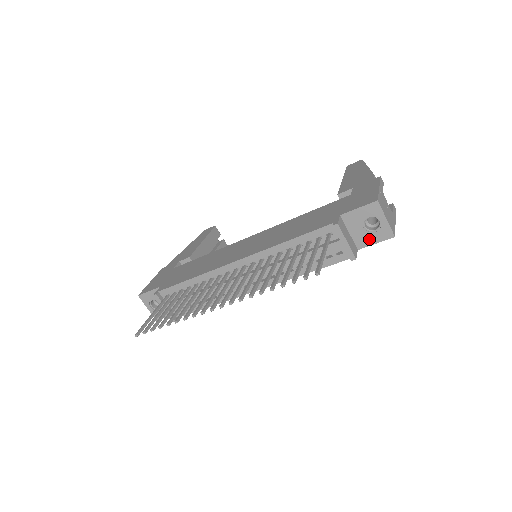
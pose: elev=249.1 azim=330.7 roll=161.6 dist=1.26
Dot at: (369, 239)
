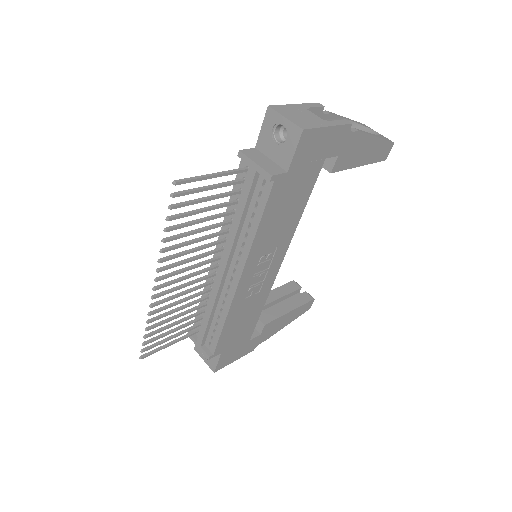
Dot at: (287, 152)
